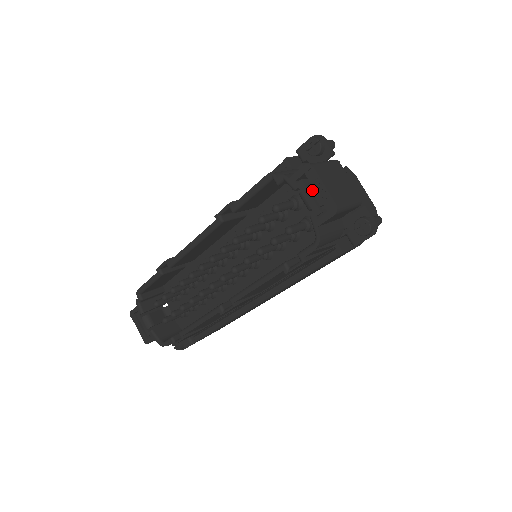
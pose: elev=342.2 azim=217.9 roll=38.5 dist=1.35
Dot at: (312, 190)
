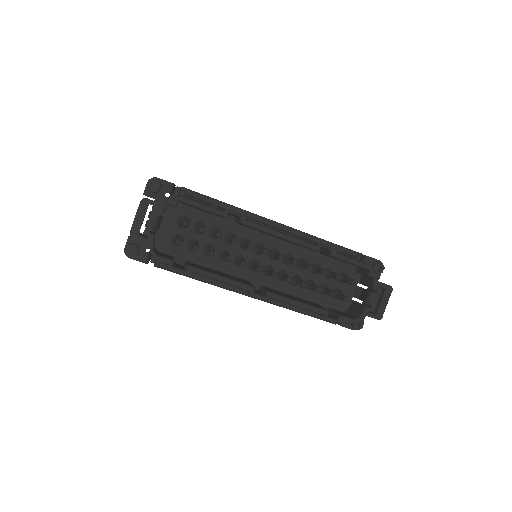
Dot at: occluded
